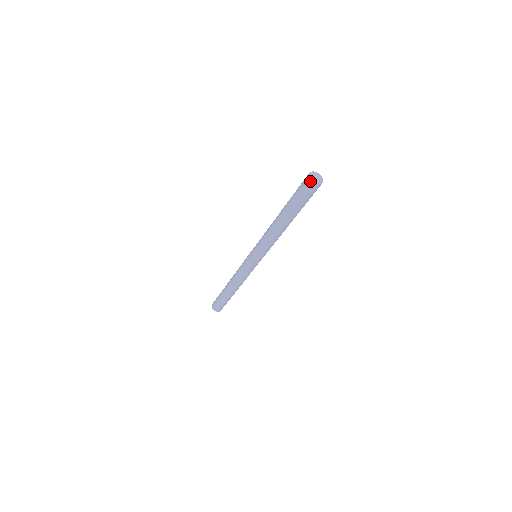
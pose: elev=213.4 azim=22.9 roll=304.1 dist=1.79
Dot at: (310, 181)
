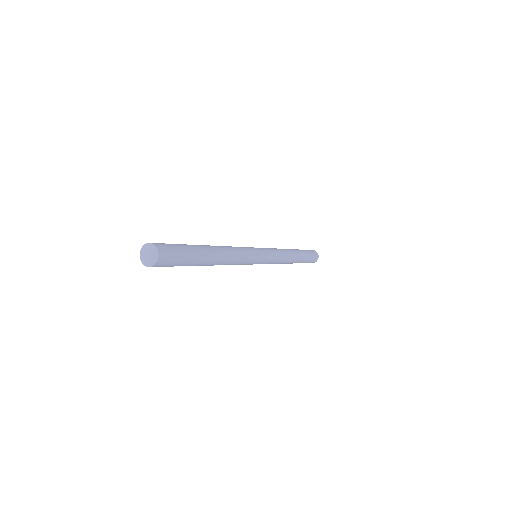
Dot at: (143, 263)
